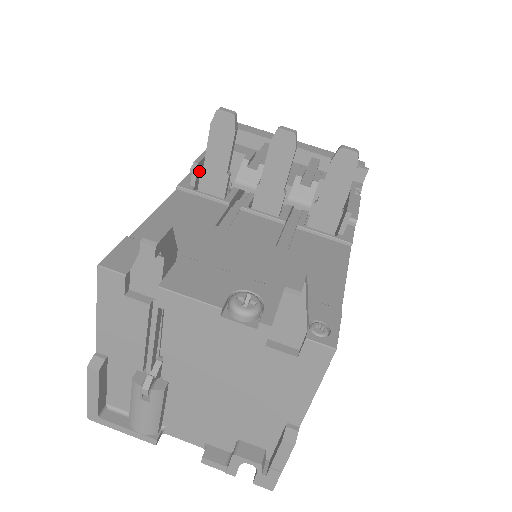
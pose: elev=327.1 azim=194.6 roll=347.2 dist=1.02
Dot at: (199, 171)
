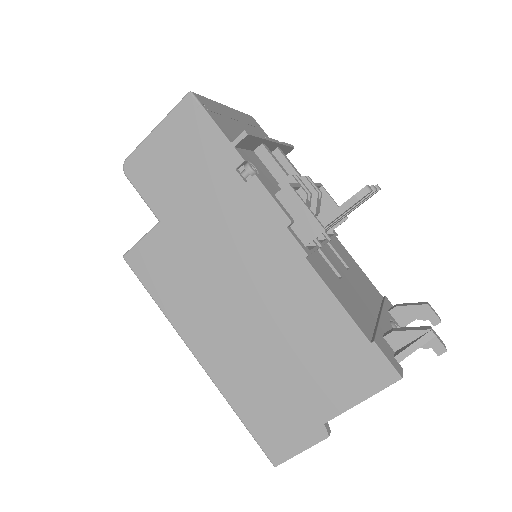
Dot at: (312, 231)
